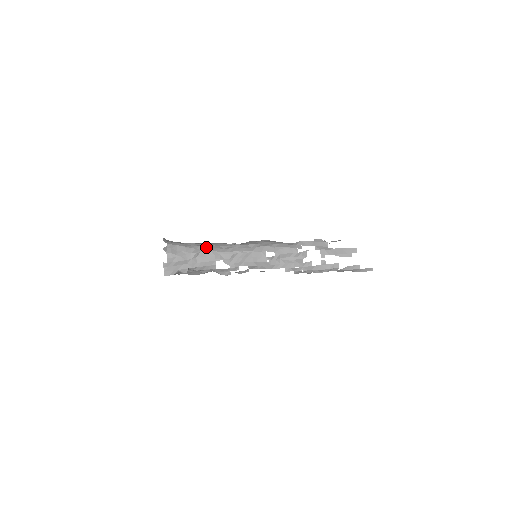
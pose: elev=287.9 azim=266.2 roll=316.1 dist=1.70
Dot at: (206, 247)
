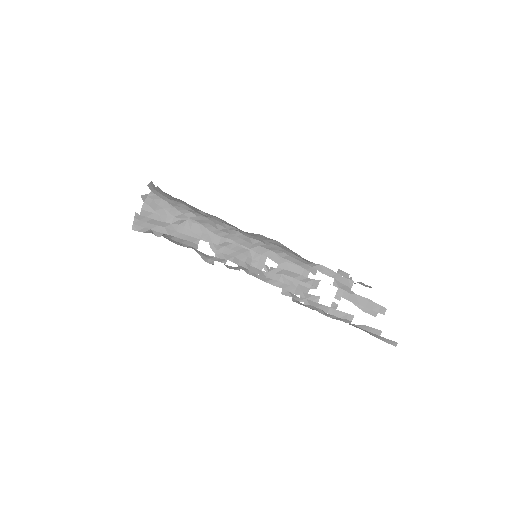
Dot at: (197, 217)
